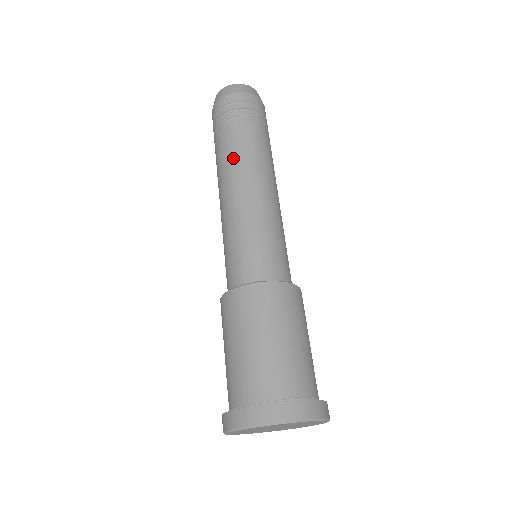
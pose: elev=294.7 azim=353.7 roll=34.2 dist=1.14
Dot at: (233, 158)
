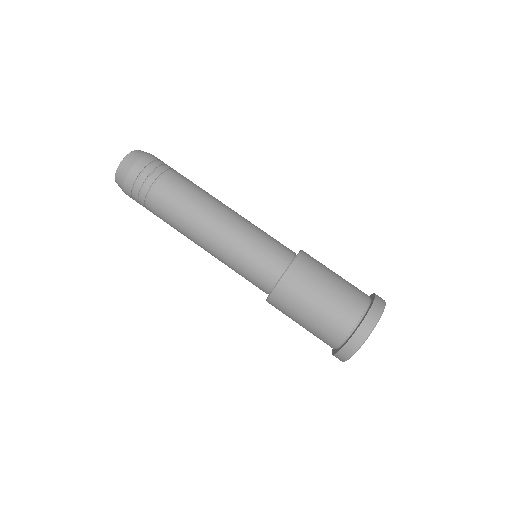
Dot at: (198, 195)
